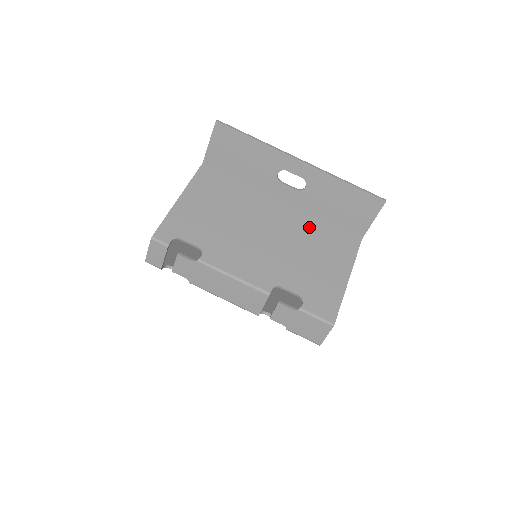
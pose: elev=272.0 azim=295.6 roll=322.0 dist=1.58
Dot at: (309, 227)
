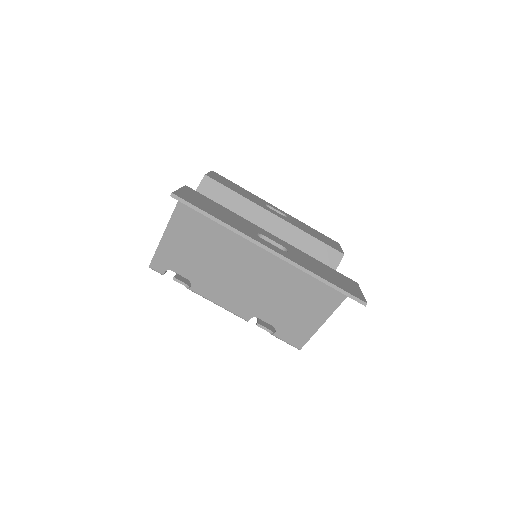
Dot at: (297, 269)
